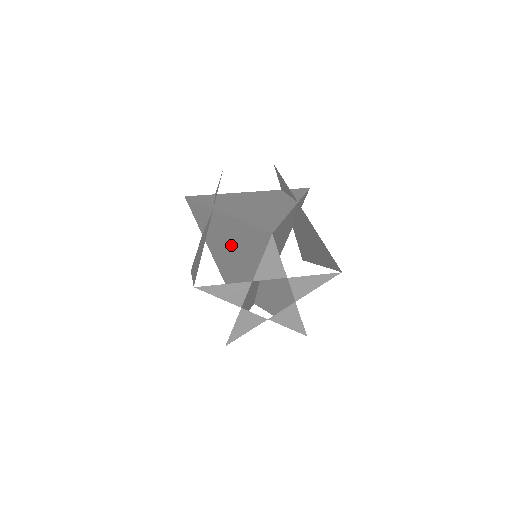
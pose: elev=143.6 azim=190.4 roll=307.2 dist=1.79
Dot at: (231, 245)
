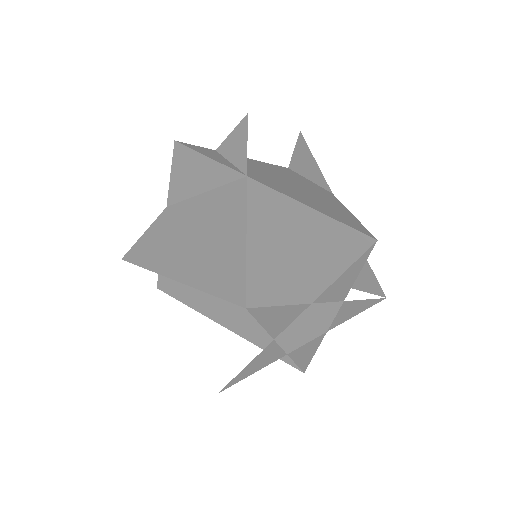
Dot at: occluded
